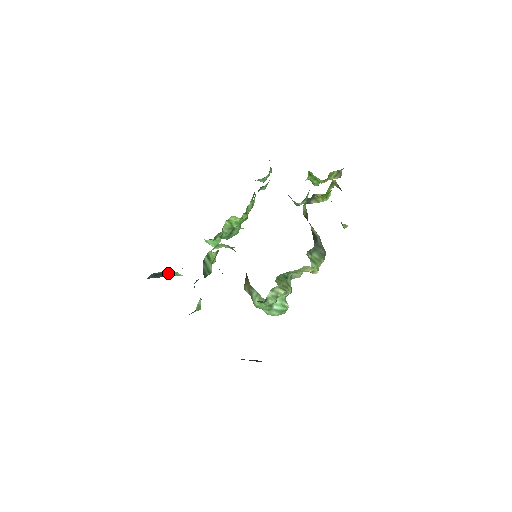
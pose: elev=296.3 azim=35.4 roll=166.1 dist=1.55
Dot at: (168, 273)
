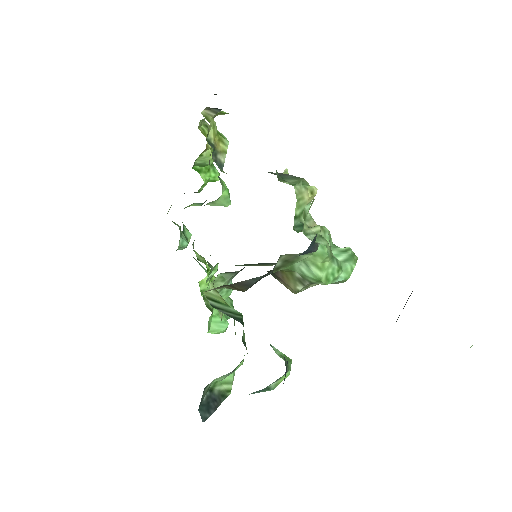
Dot at: (218, 394)
